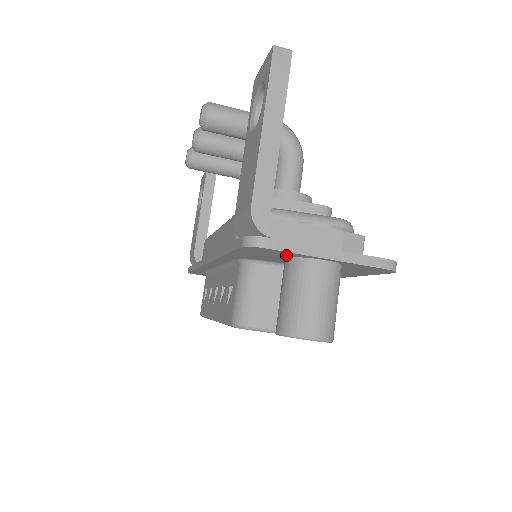
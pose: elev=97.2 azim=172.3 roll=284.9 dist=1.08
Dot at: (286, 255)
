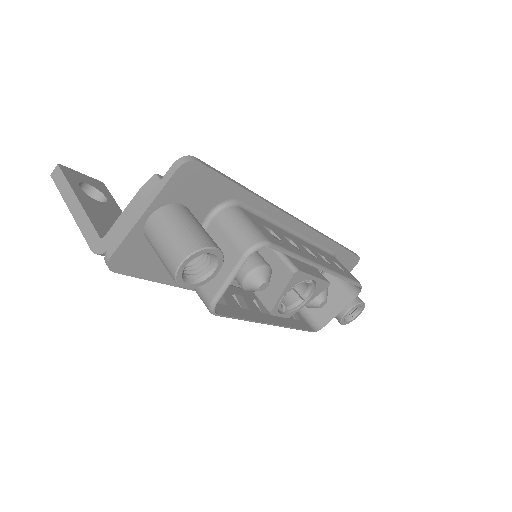
Dot at: (140, 244)
